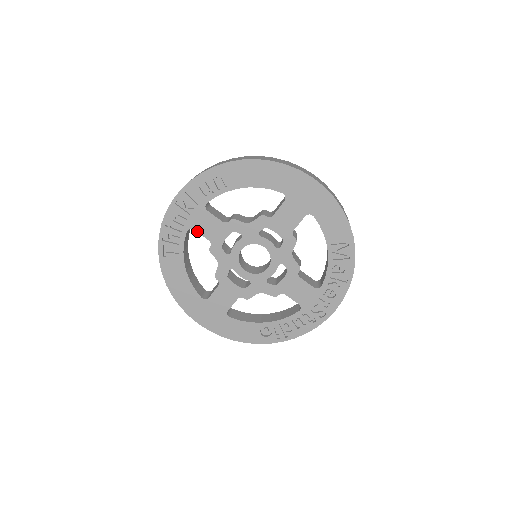
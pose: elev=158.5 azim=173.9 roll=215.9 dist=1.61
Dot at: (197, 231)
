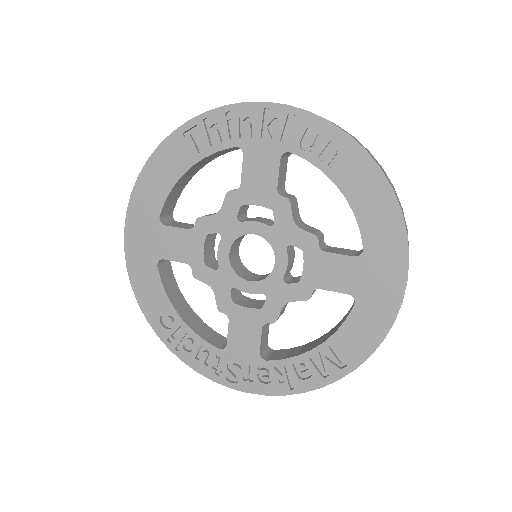
Dot at: (244, 160)
